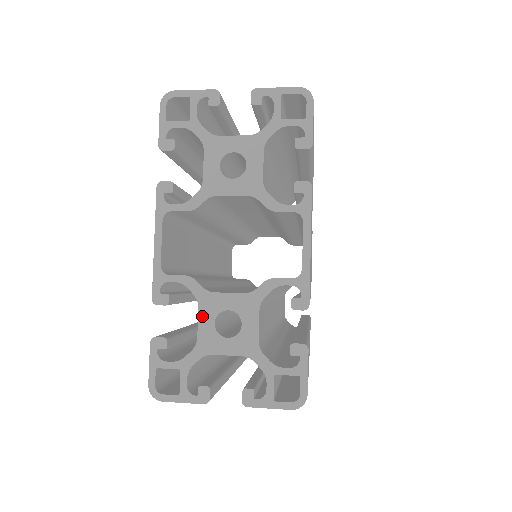
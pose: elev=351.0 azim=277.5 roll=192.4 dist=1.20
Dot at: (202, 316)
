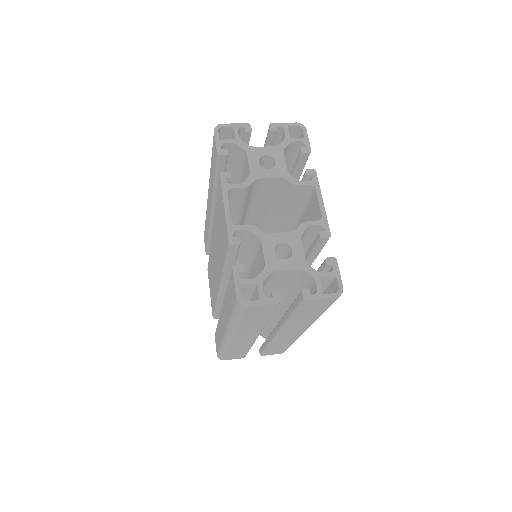
Dot at: (265, 248)
